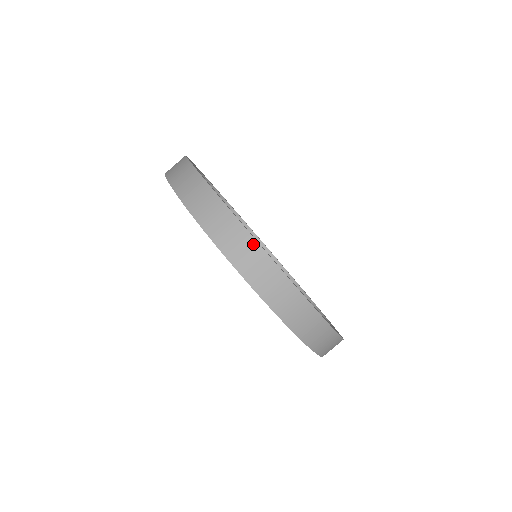
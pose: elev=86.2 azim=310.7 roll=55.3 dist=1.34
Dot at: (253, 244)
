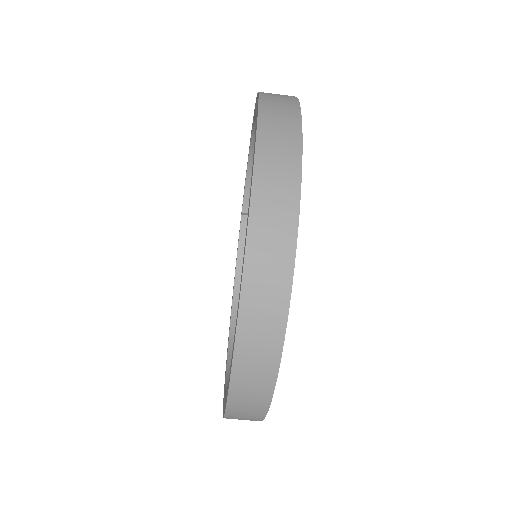
Dot at: occluded
